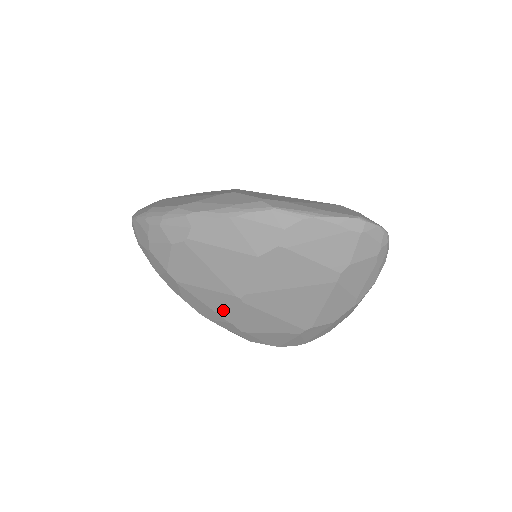
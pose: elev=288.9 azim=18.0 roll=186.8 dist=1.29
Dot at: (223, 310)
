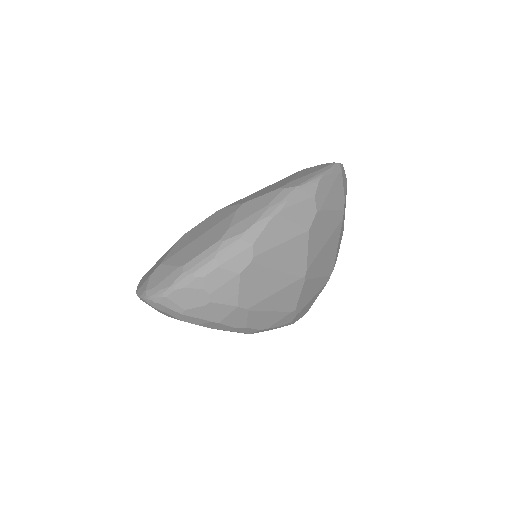
Dot at: (288, 303)
